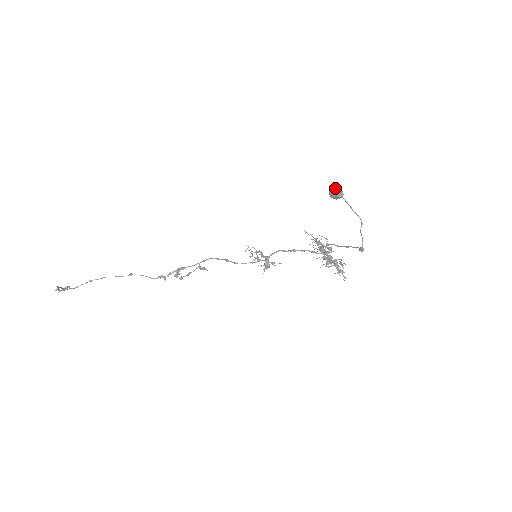
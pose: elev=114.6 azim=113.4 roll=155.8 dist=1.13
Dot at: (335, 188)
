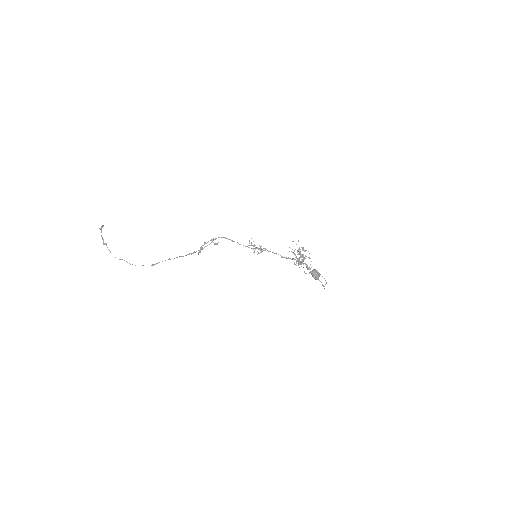
Dot at: (316, 277)
